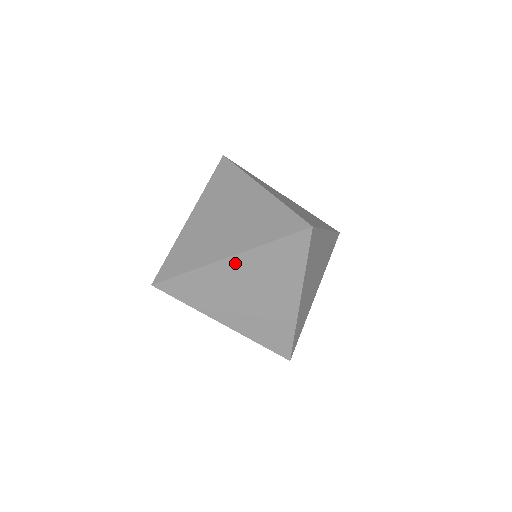
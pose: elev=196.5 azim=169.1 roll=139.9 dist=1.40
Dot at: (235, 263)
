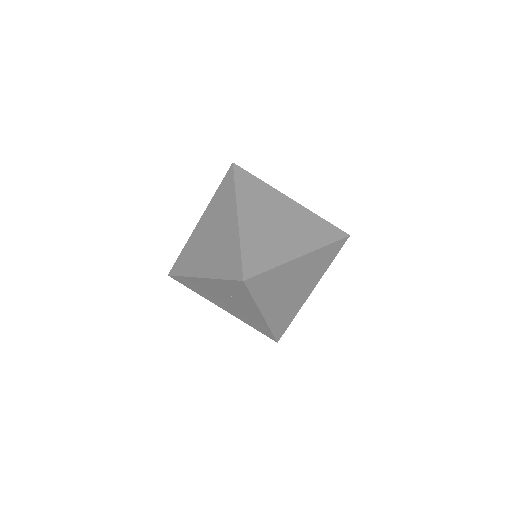
Dot at: (303, 260)
